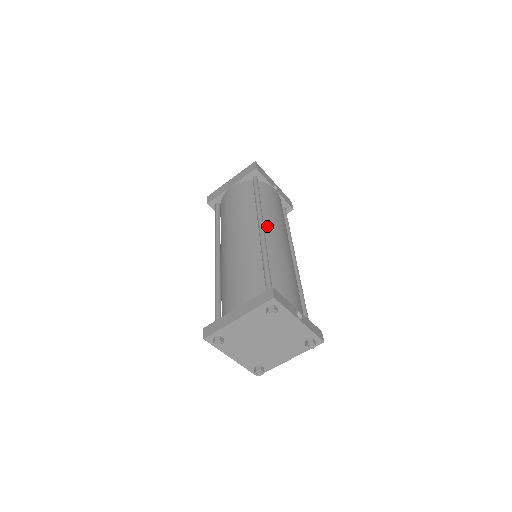
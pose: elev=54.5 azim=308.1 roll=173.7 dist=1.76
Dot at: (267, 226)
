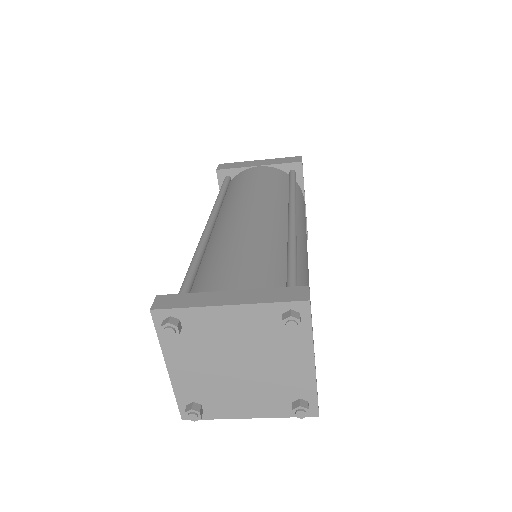
Dot at: (296, 224)
